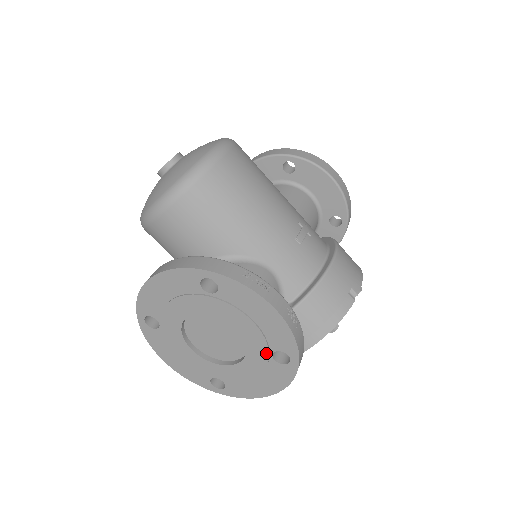
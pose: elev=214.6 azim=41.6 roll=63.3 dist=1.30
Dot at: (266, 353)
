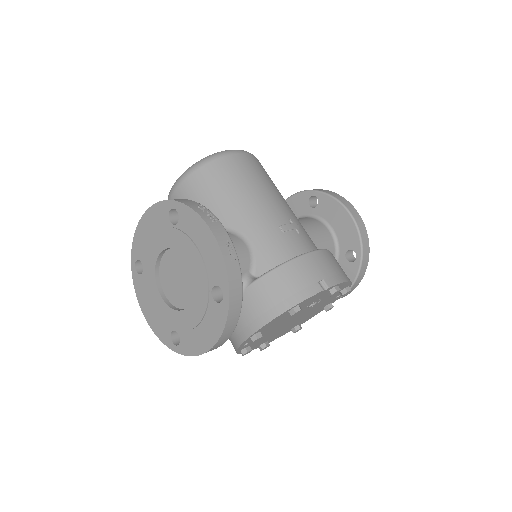
Dot at: (206, 289)
